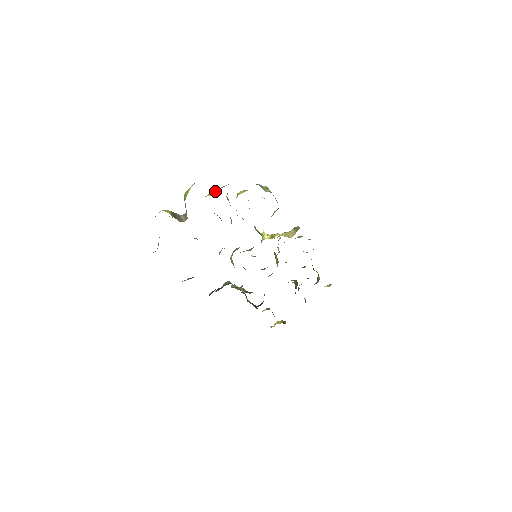
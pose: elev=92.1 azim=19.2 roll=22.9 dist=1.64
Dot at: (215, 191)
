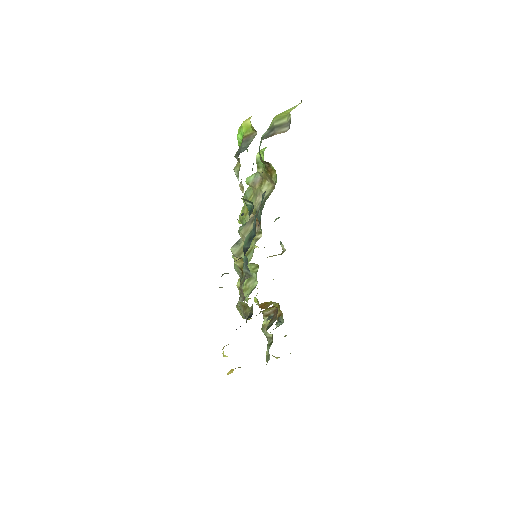
Dot at: occluded
